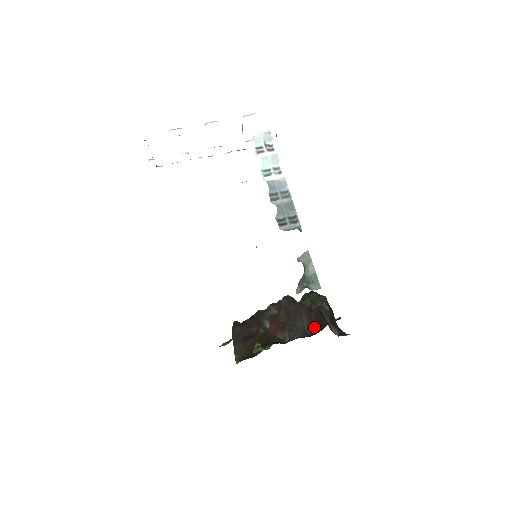
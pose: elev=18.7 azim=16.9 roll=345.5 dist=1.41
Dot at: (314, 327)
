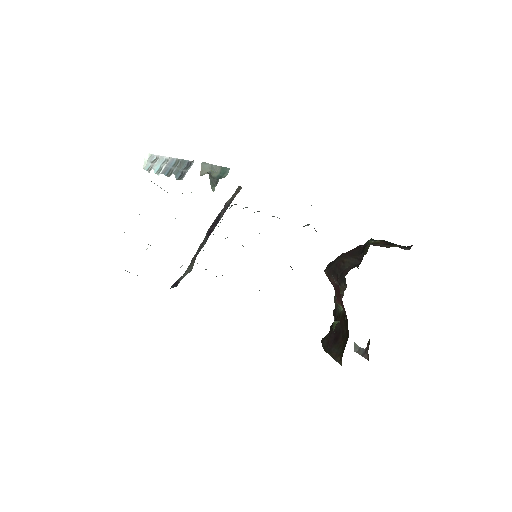
Dot at: (360, 255)
